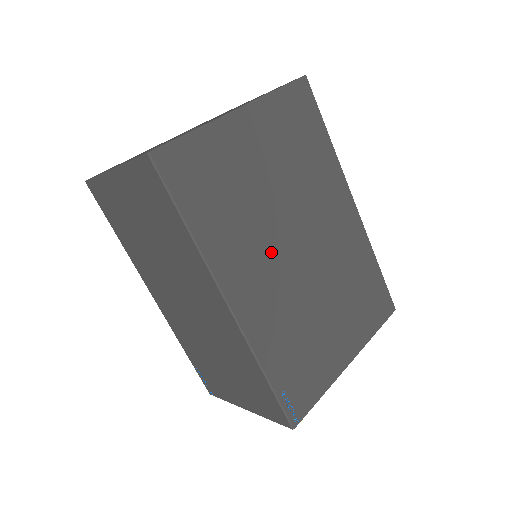
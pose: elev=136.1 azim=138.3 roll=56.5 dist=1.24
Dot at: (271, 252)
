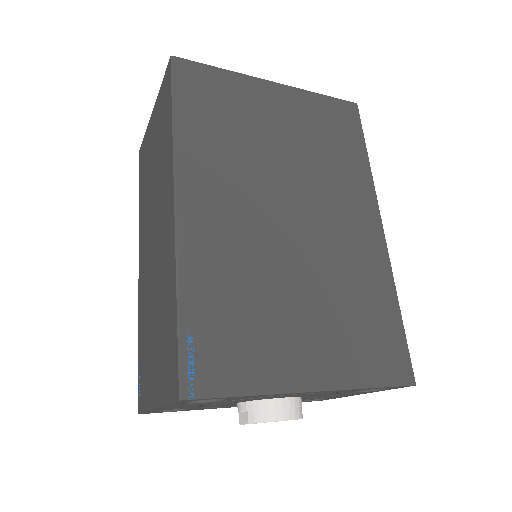
Dot at: (252, 194)
